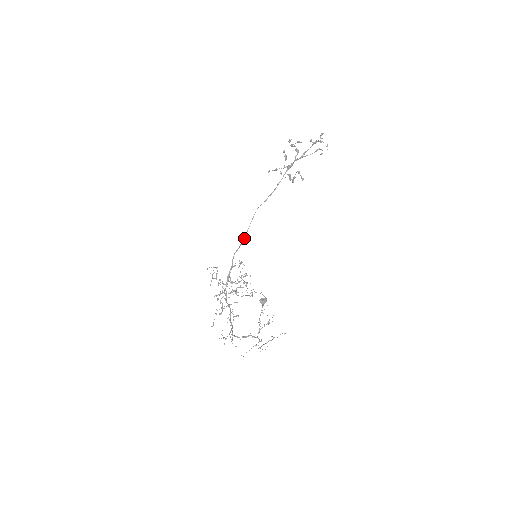
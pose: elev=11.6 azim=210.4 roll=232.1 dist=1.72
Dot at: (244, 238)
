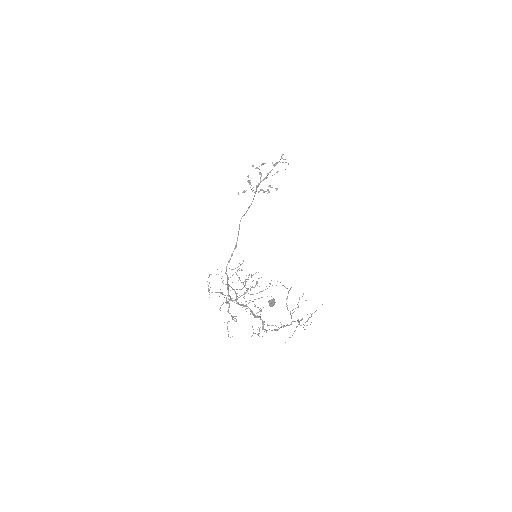
Dot at: (236, 246)
